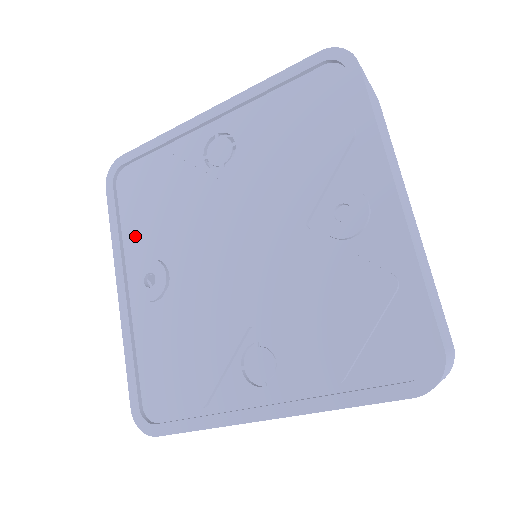
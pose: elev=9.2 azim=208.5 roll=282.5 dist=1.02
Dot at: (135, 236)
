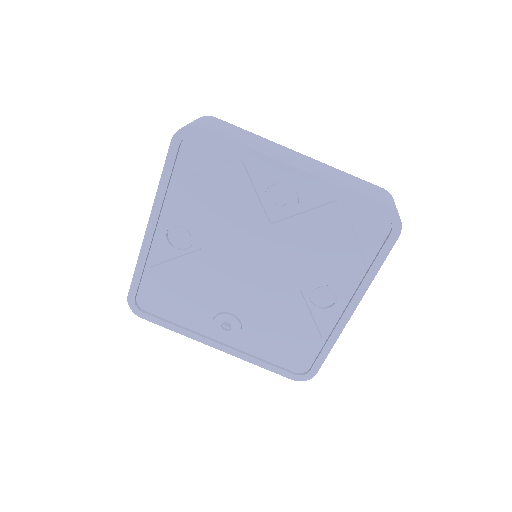
Dot at: (191, 319)
